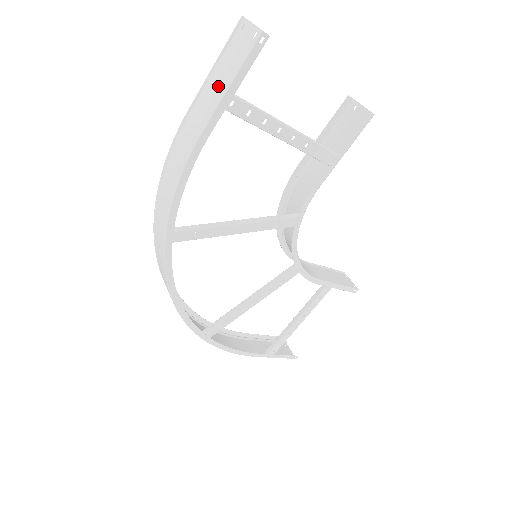
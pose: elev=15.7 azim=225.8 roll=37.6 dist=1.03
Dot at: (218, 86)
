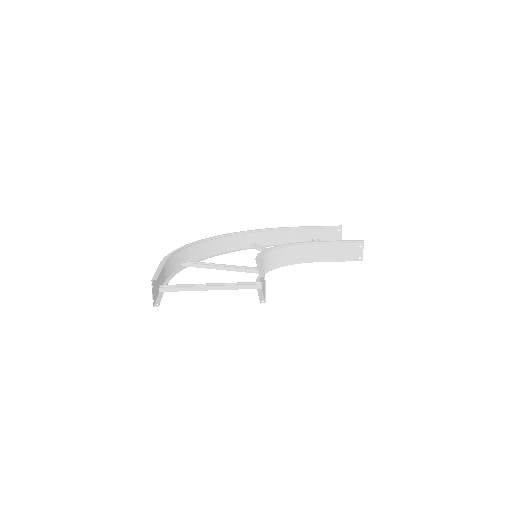
Dot at: (158, 285)
